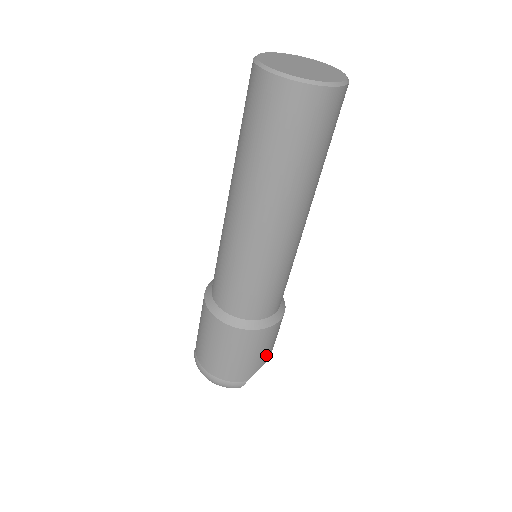
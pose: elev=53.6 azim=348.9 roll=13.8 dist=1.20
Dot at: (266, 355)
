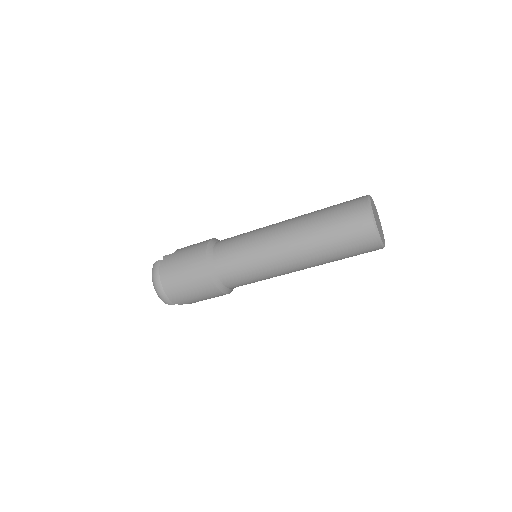
Dot at: occluded
